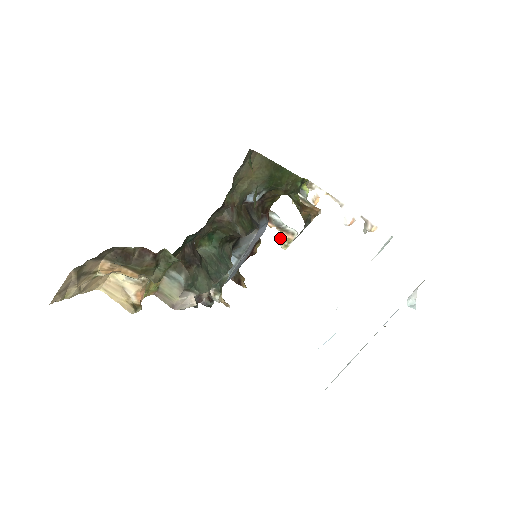
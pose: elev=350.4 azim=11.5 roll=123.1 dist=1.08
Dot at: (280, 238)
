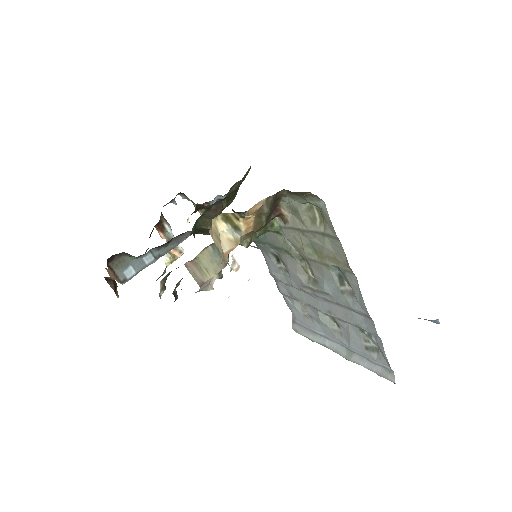
Dot at: occluded
